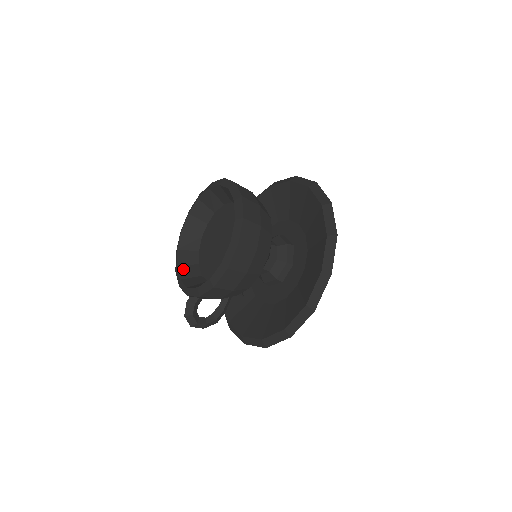
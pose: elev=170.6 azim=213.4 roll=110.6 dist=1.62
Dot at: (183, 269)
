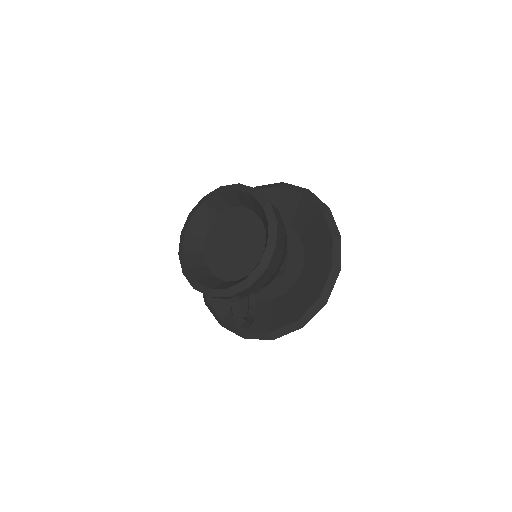
Dot at: (204, 282)
